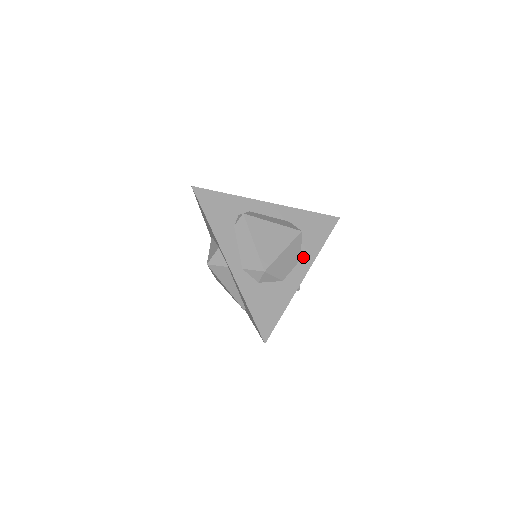
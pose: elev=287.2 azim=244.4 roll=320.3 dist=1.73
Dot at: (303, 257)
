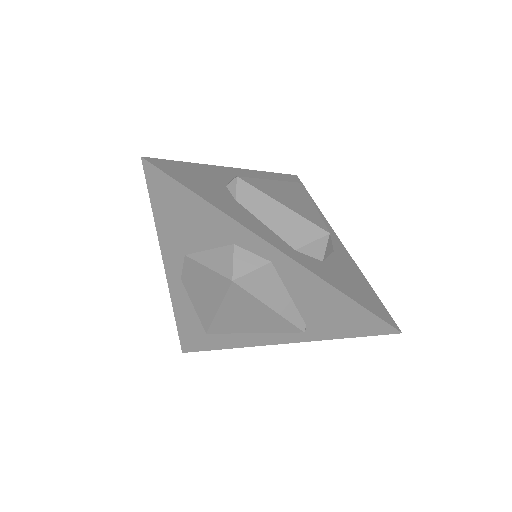
Dot at: occluded
